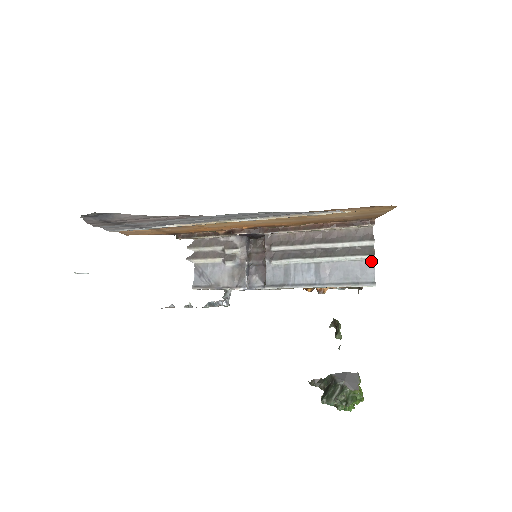
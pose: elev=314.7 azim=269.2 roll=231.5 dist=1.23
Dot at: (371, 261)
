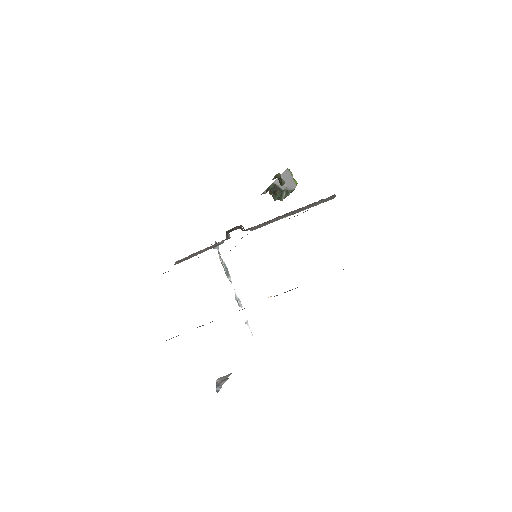
Dot at: occluded
